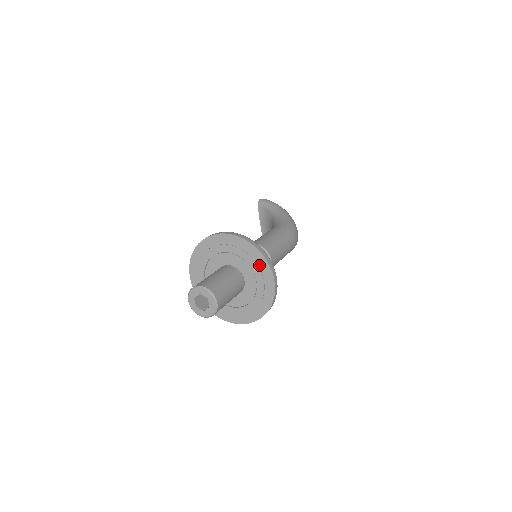
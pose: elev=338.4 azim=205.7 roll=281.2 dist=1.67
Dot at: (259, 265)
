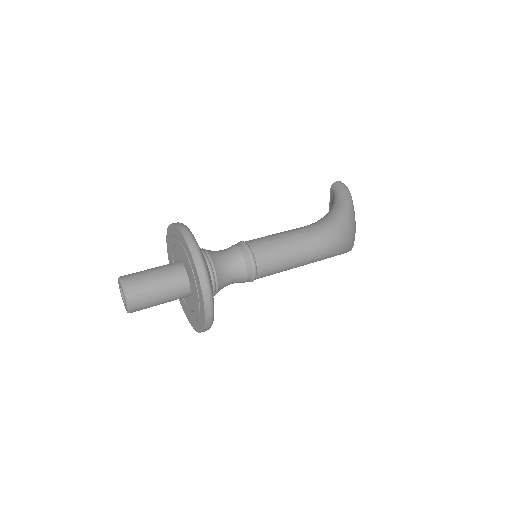
Dot at: (195, 275)
